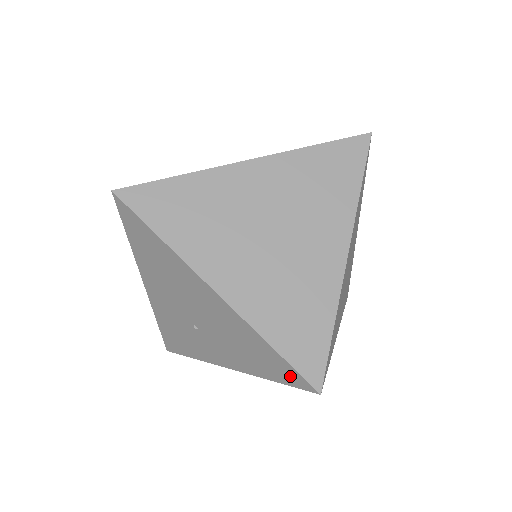
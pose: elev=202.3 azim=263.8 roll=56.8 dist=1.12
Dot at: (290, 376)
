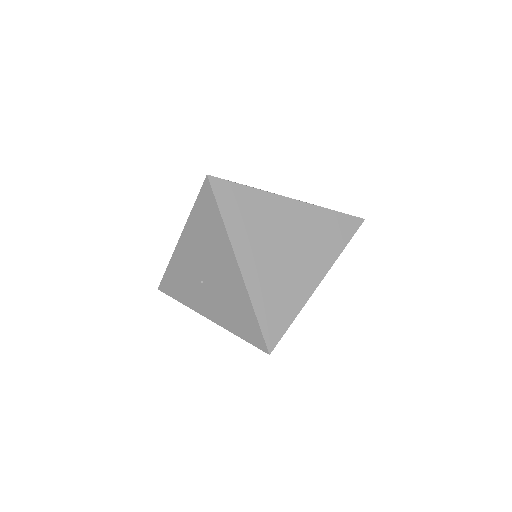
Dot at: (255, 337)
